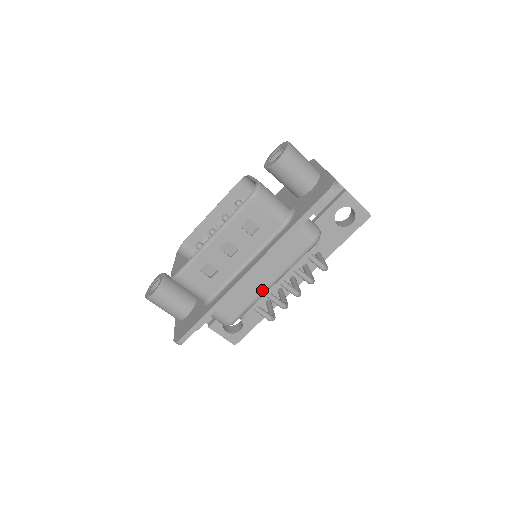
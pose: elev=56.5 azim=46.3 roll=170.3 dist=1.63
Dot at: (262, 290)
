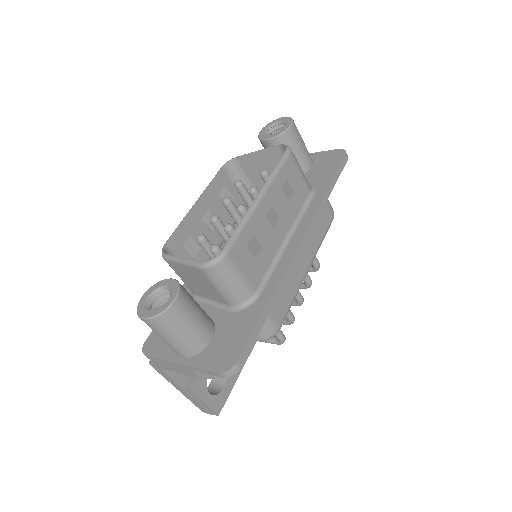
Dot at: (303, 276)
